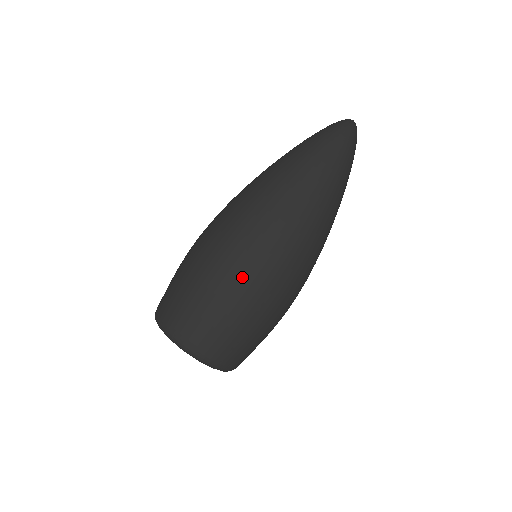
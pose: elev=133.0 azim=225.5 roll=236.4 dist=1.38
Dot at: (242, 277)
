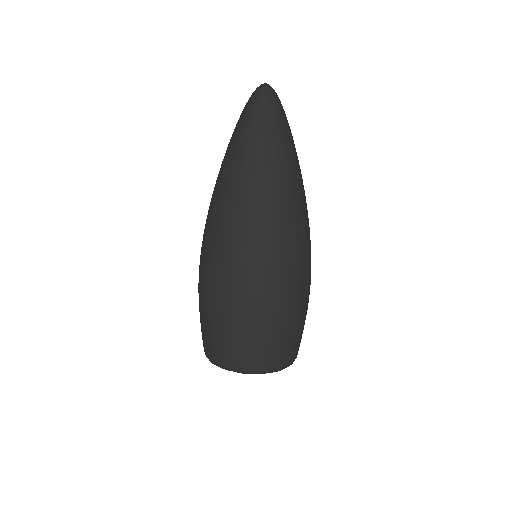
Dot at: (252, 291)
